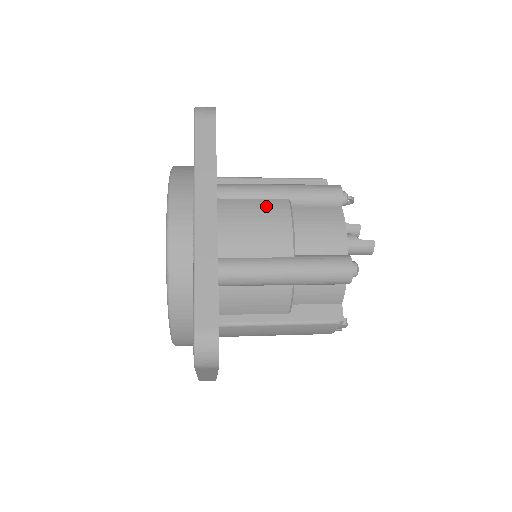
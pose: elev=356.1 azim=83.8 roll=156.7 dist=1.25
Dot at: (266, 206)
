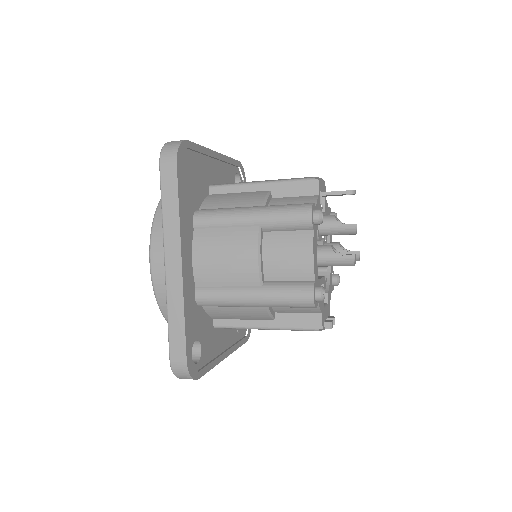
Dot at: (236, 237)
